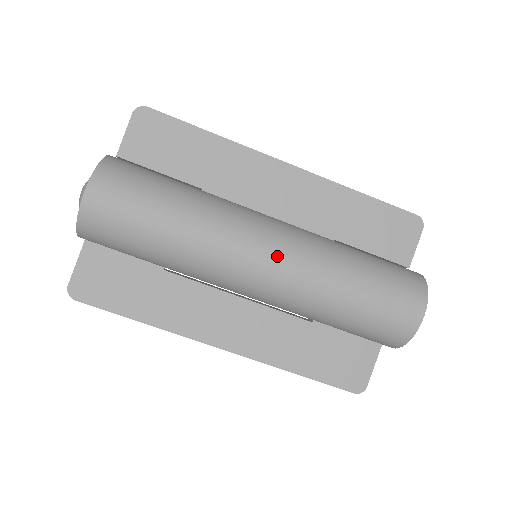
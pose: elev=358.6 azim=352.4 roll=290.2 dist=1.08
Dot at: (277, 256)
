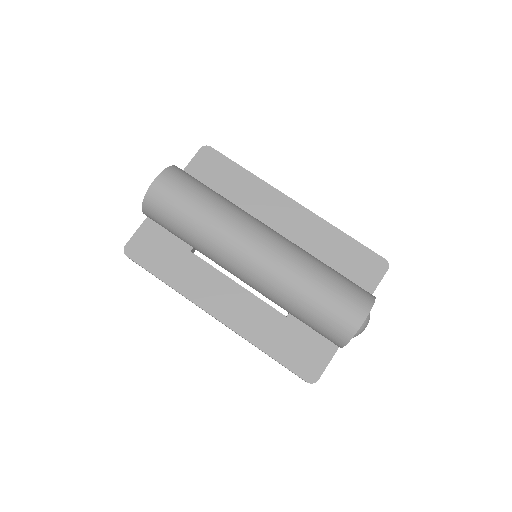
Dot at: (266, 249)
